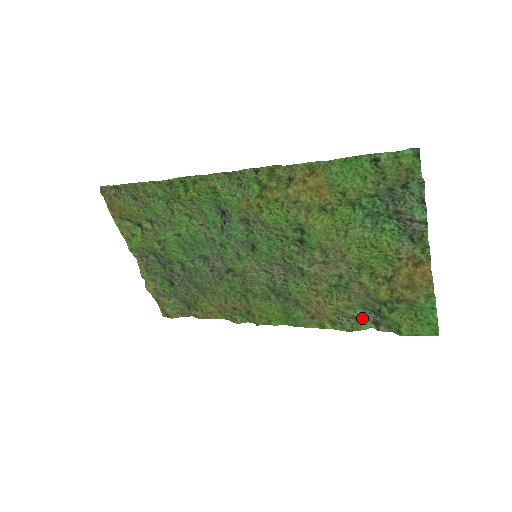
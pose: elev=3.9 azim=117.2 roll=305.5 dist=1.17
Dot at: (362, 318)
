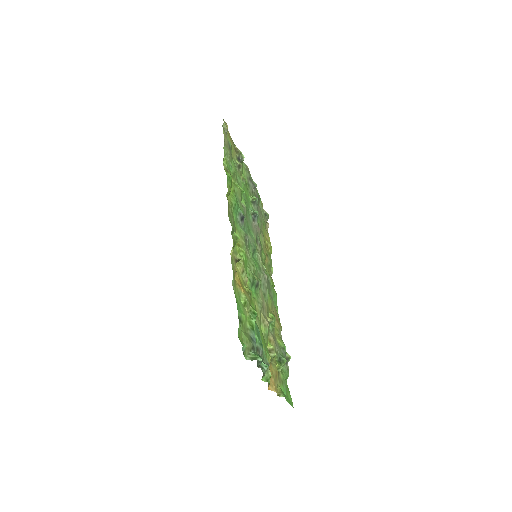
Dot at: occluded
